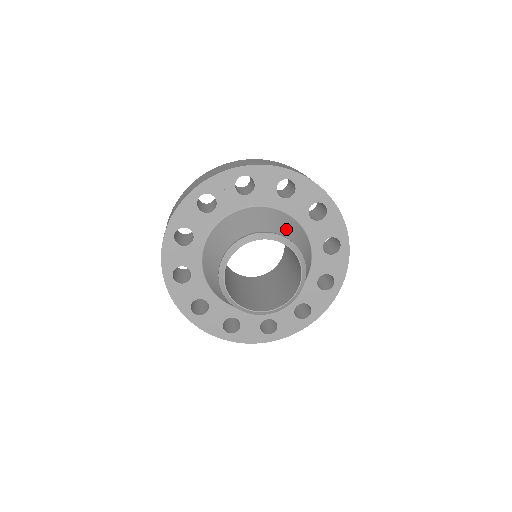
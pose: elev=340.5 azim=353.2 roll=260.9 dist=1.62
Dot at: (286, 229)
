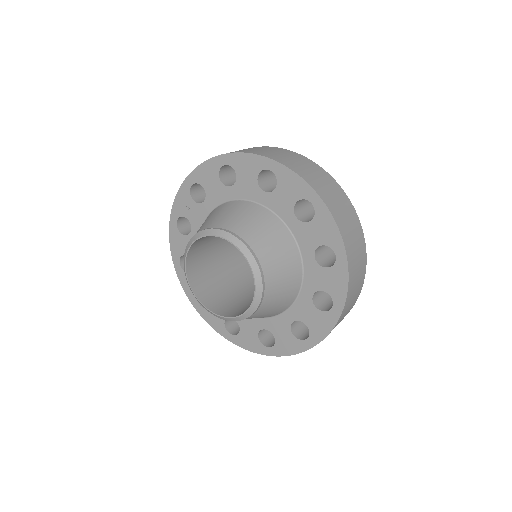
Dot at: (226, 218)
